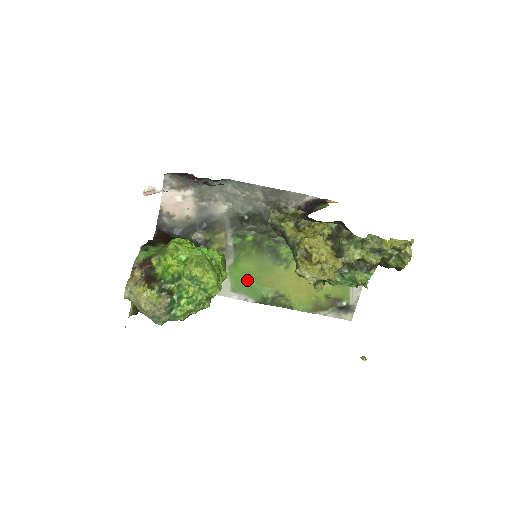
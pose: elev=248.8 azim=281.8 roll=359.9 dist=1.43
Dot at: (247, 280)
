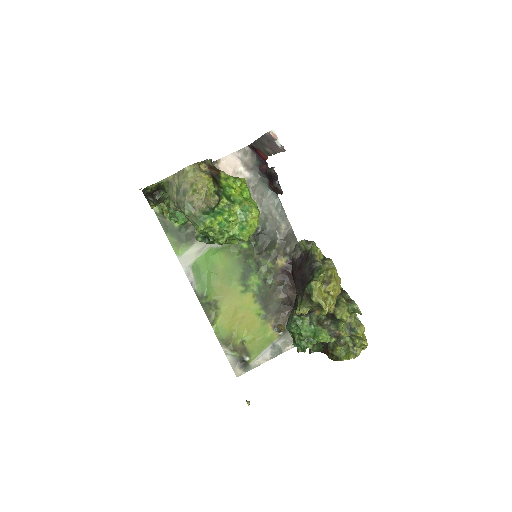
Dot at: (209, 270)
